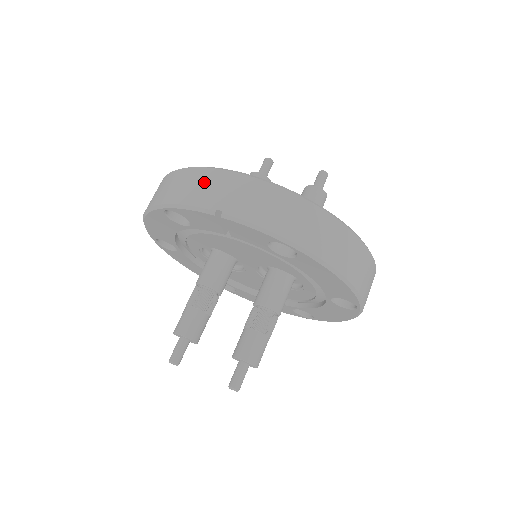
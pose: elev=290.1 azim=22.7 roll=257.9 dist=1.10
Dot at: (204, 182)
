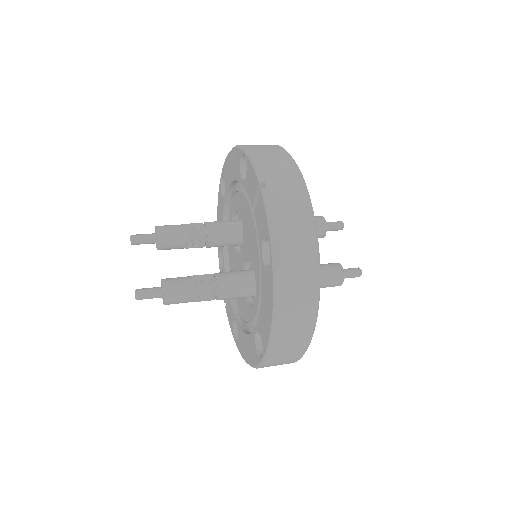
Dot at: (281, 164)
